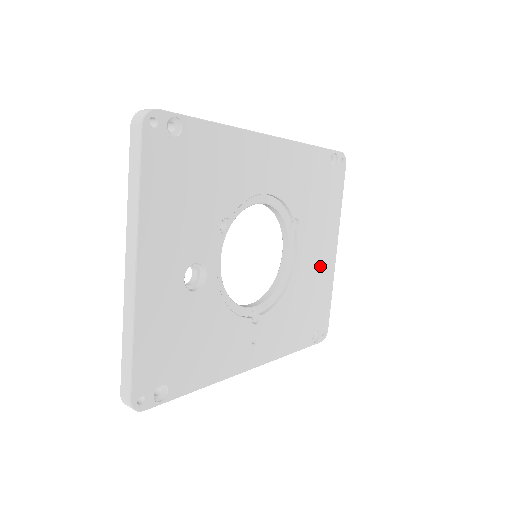
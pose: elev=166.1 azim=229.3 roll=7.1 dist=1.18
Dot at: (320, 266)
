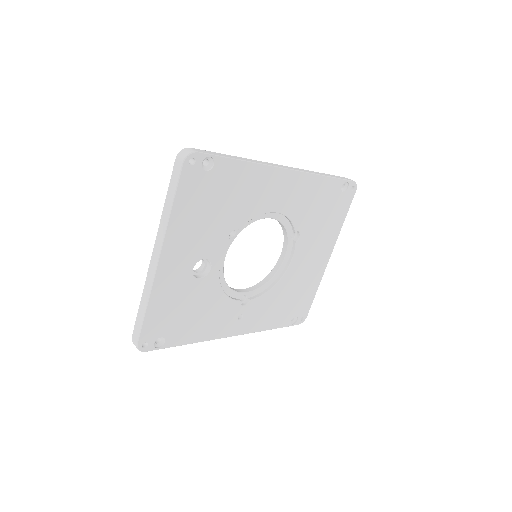
Dot at: (311, 268)
